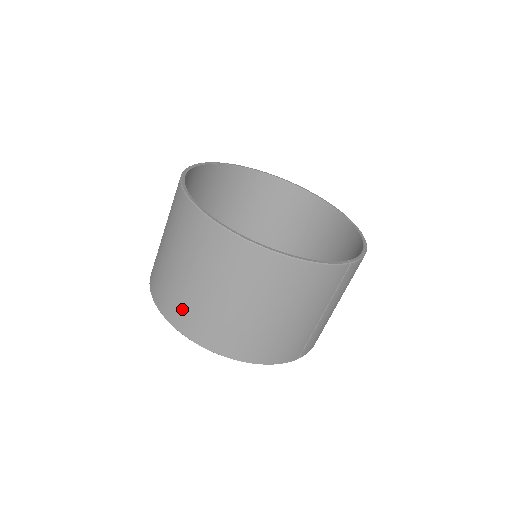
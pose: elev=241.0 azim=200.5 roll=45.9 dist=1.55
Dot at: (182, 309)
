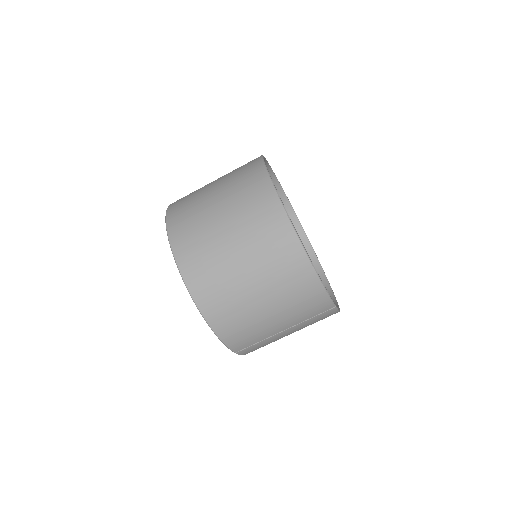
Dot at: (194, 244)
